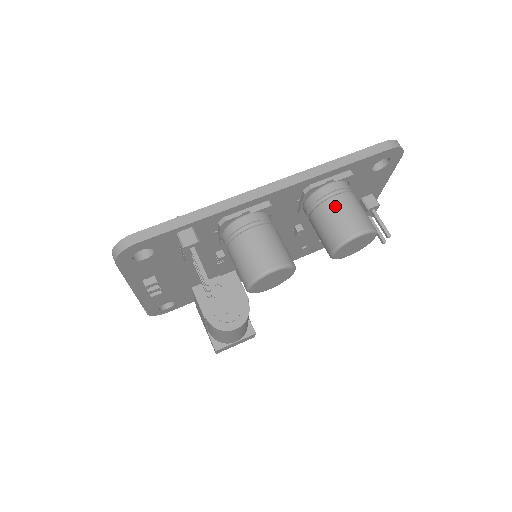
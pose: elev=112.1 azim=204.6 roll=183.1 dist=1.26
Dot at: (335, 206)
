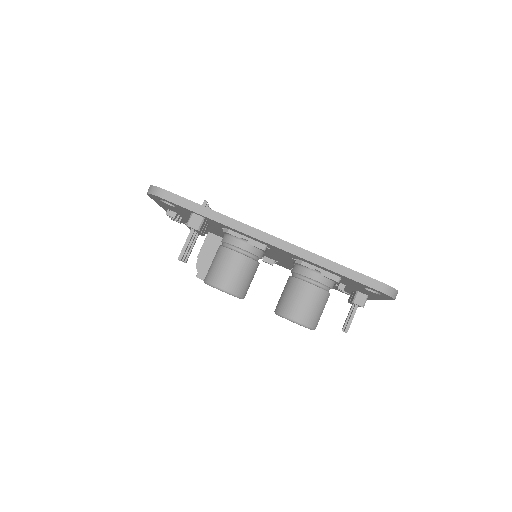
Dot at: (302, 290)
